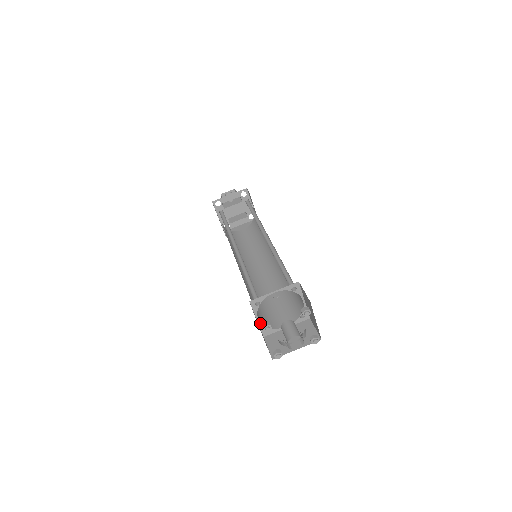
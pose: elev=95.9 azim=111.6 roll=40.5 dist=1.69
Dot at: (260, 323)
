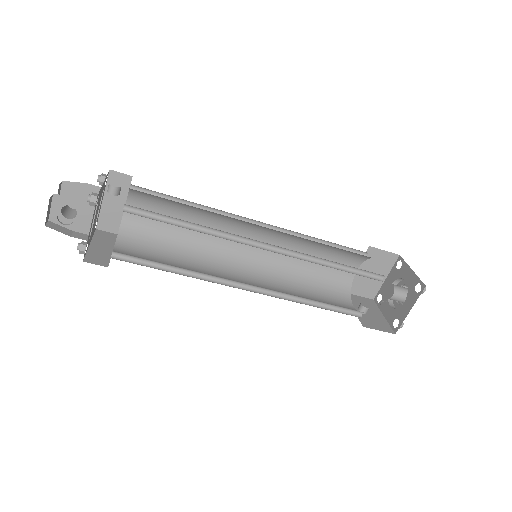
Dot at: (366, 312)
